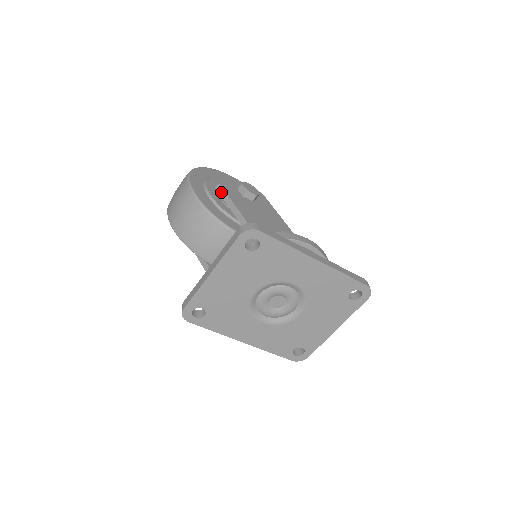
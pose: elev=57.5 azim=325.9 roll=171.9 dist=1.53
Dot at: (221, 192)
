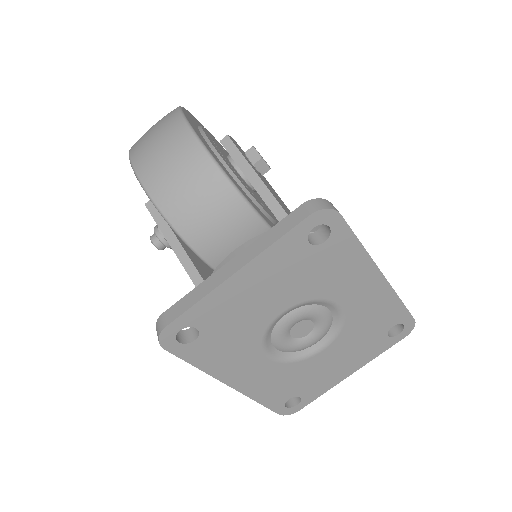
Dot at: (231, 149)
